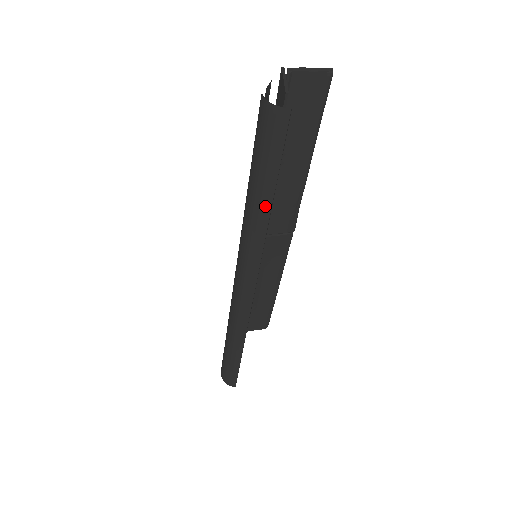
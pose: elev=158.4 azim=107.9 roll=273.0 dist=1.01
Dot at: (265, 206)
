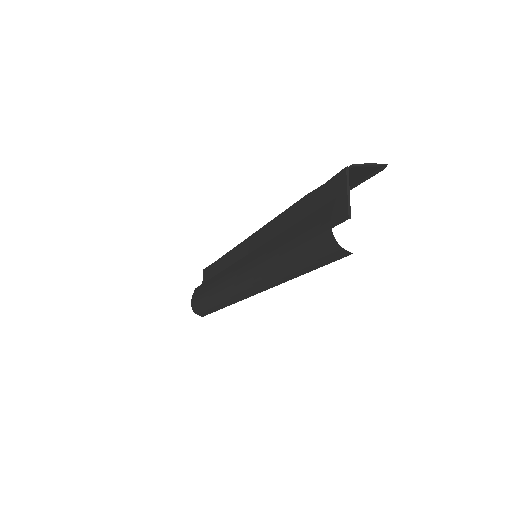
Dot at: (293, 274)
